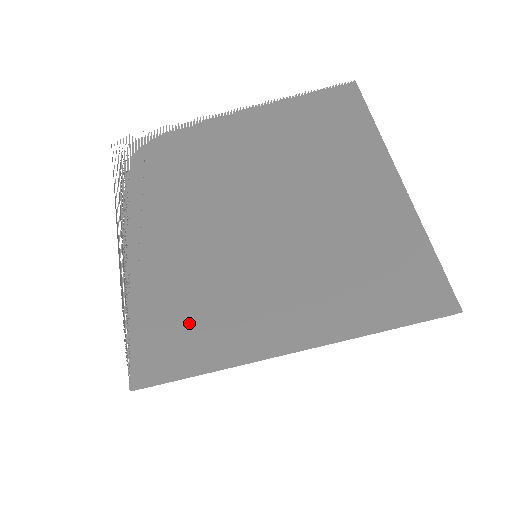
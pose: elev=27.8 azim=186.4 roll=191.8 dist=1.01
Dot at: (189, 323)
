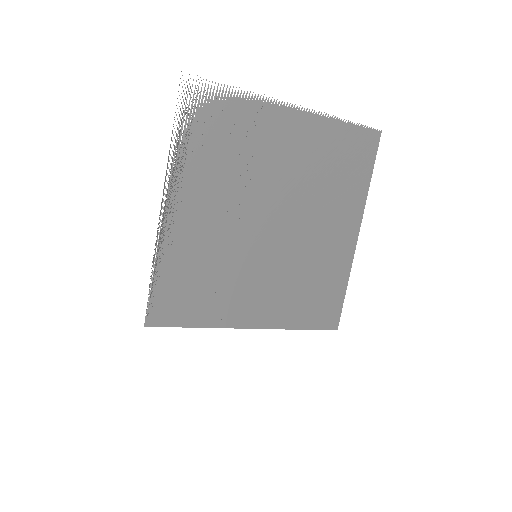
Dot at: occluded
